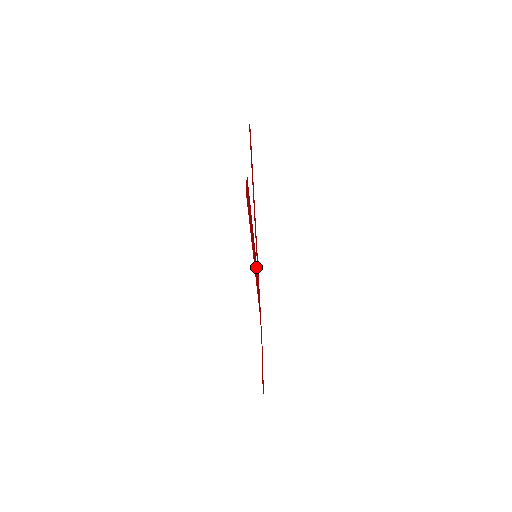
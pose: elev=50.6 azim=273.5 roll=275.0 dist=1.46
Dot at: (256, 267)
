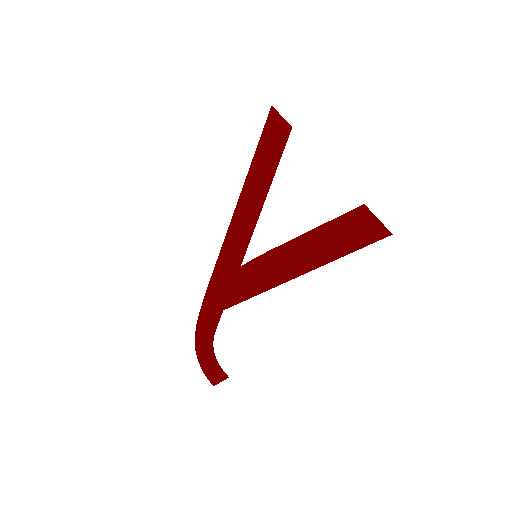
Dot at: (255, 267)
